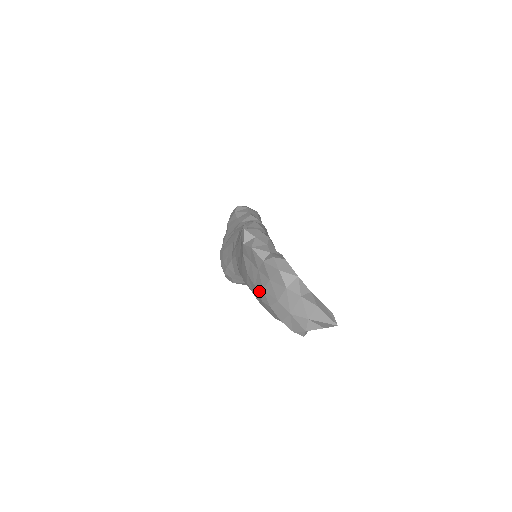
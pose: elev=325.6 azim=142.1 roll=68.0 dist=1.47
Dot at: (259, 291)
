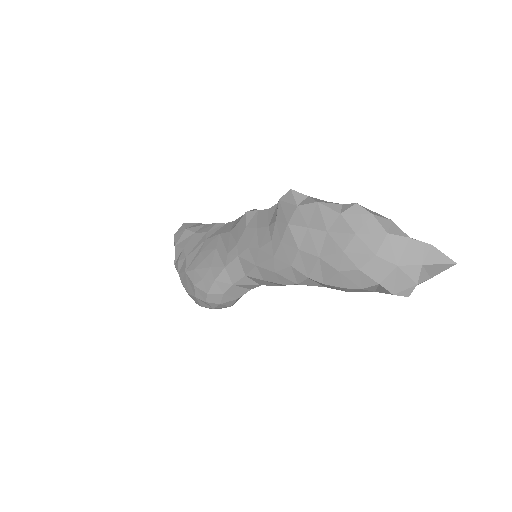
Dot at: (332, 259)
